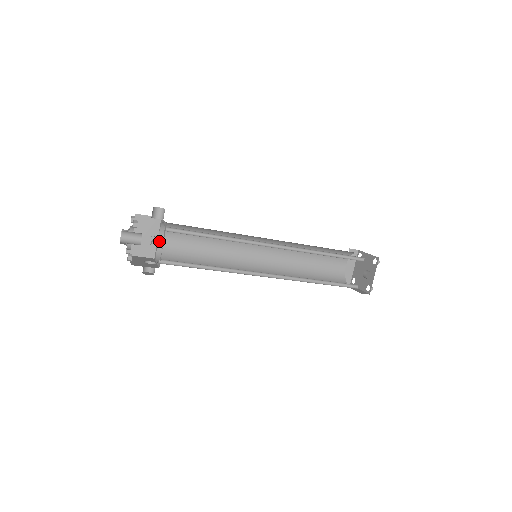
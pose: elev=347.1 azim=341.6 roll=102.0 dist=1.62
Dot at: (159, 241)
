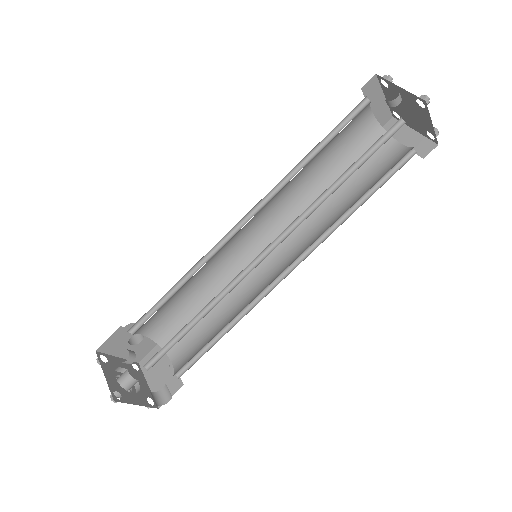
Dot at: (174, 363)
